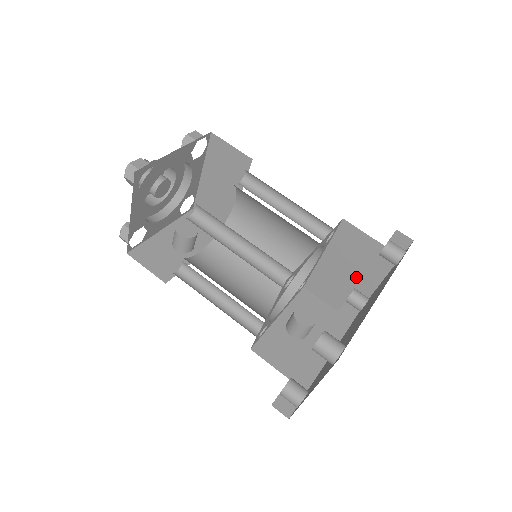
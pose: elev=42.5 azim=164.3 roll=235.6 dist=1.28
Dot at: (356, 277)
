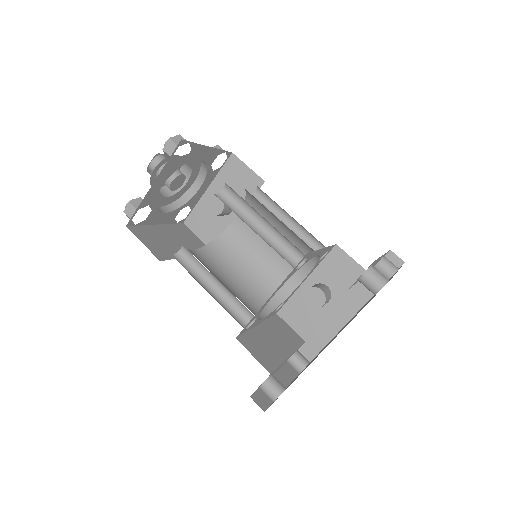
Dot at: occluded
